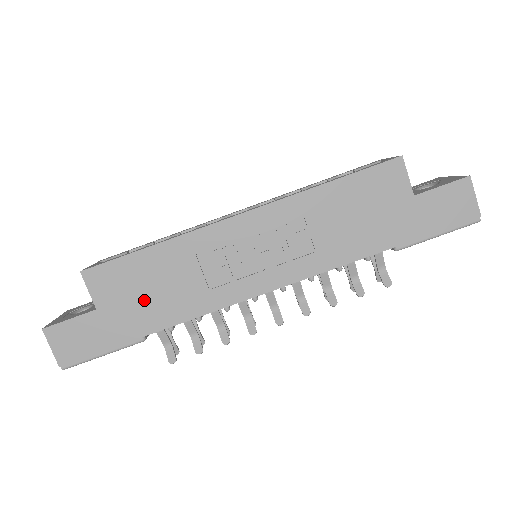
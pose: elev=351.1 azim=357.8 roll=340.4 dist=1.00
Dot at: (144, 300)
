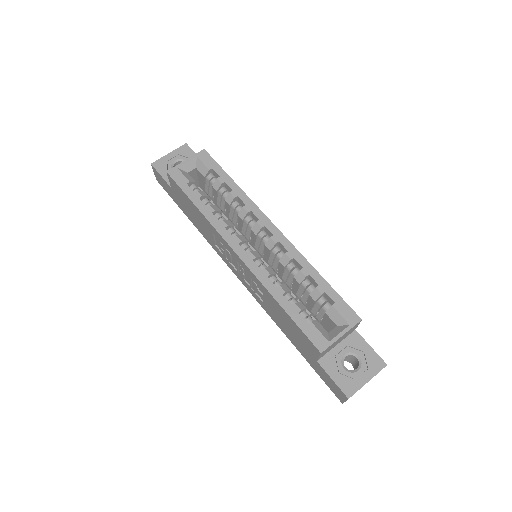
Dot at: (190, 212)
